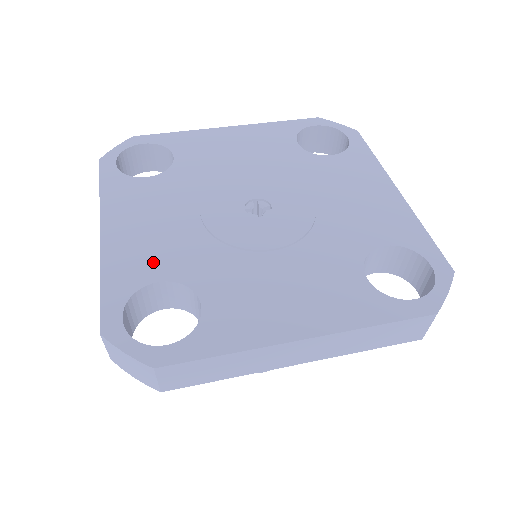
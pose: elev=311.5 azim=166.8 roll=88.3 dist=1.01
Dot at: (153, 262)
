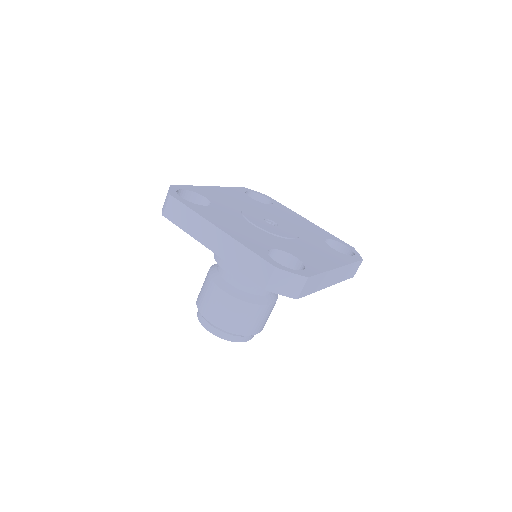
Dot at: (259, 241)
